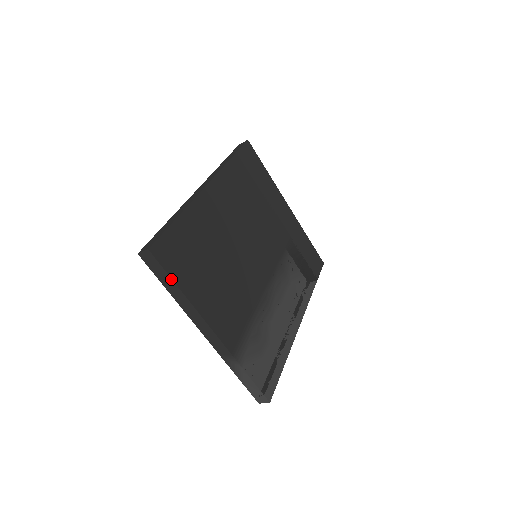
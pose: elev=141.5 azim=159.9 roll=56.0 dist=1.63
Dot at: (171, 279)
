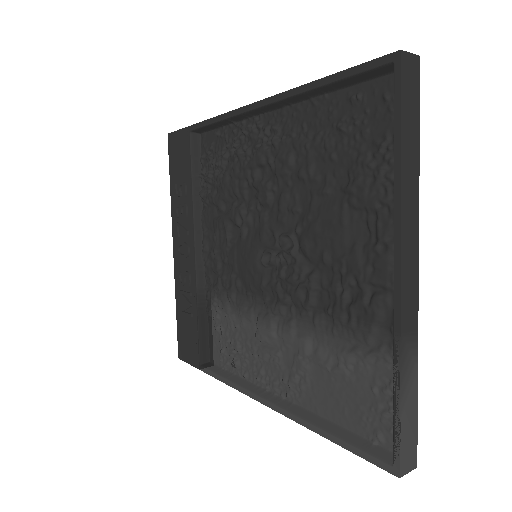
Dot at: (419, 129)
